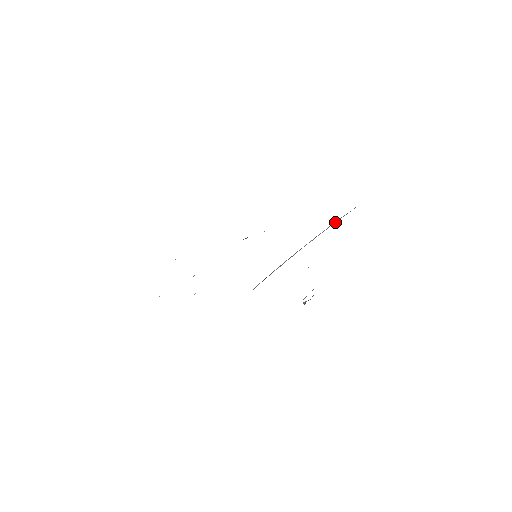
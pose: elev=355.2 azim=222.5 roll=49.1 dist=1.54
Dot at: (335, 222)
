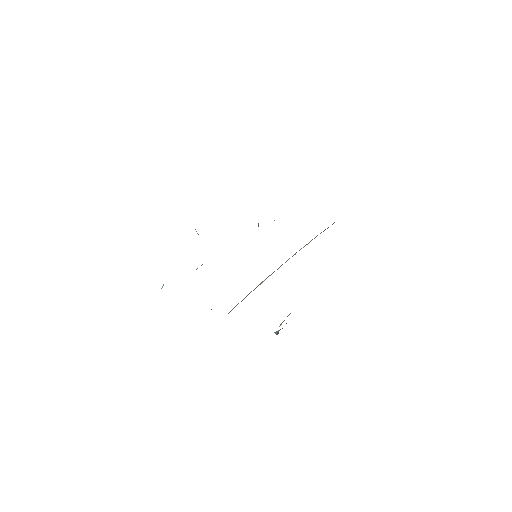
Dot at: (316, 236)
